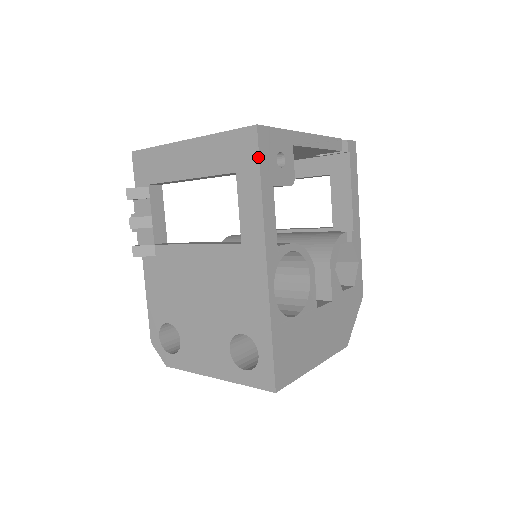
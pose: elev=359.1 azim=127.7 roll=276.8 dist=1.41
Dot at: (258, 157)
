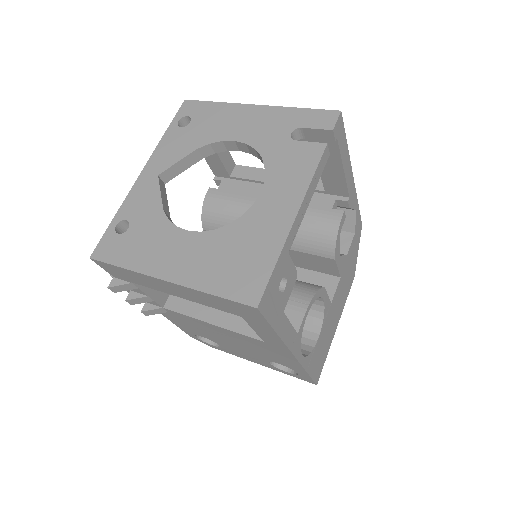
Dot at: (266, 321)
